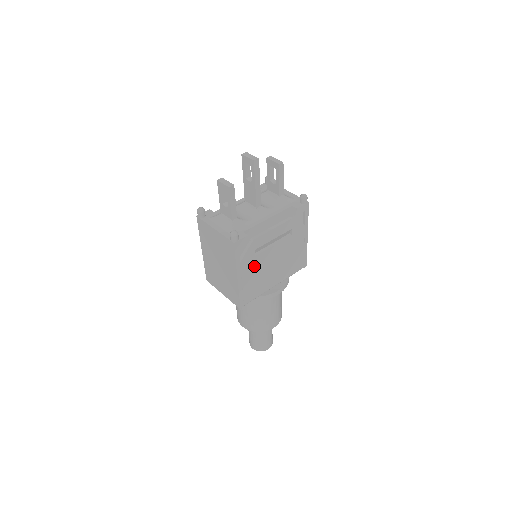
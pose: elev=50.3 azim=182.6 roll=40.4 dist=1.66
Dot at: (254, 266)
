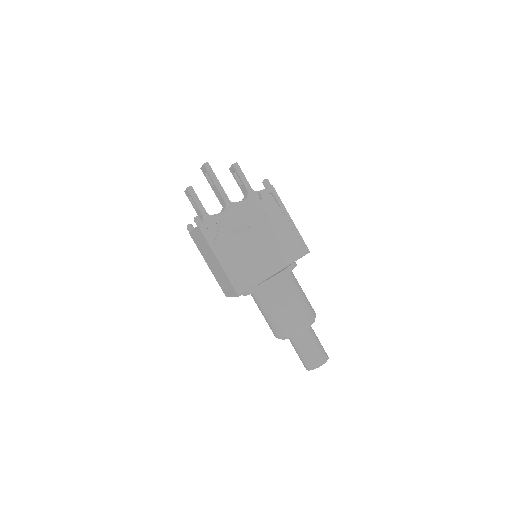
Dot at: (234, 249)
